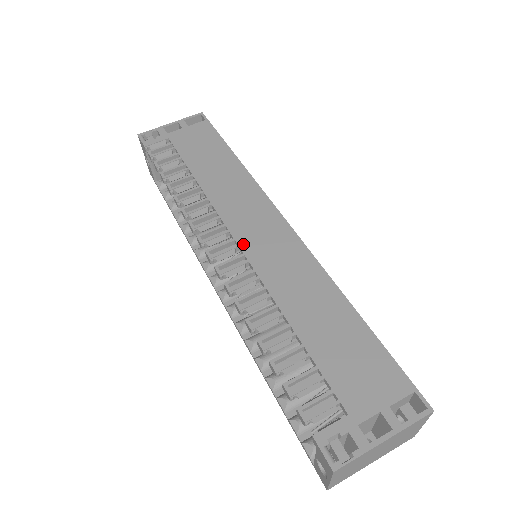
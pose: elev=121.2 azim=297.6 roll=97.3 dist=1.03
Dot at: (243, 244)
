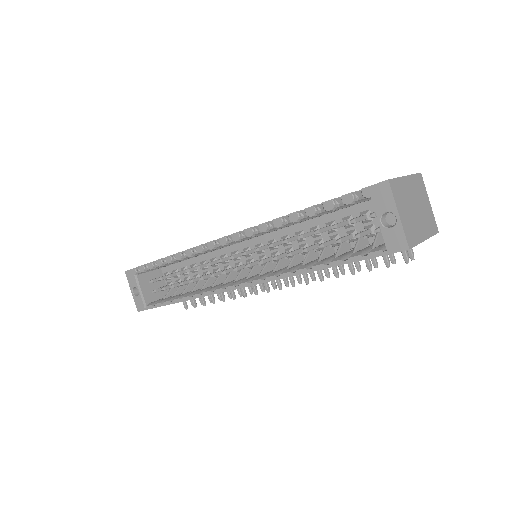
Dot at: occluded
